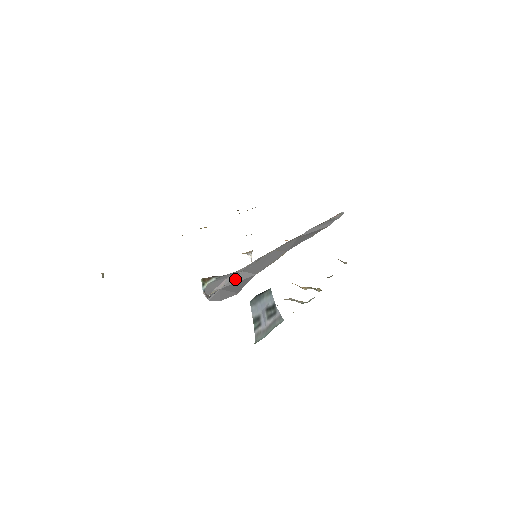
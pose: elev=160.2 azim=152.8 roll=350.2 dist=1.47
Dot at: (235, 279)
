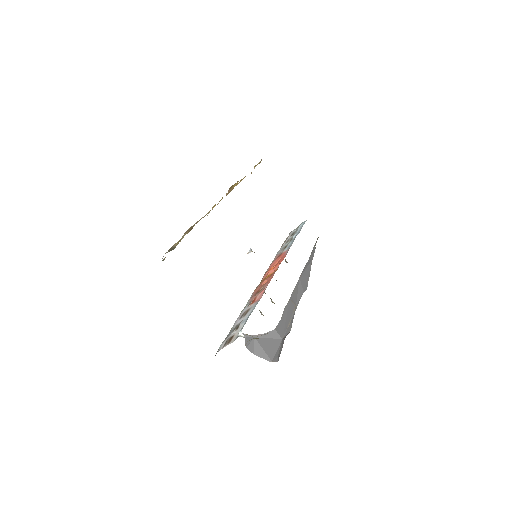
Dot at: (268, 334)
